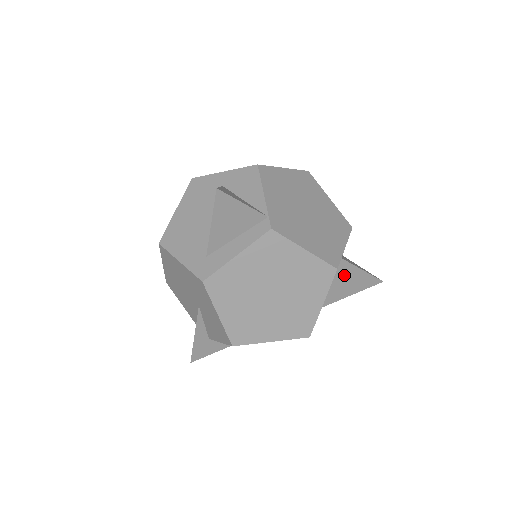
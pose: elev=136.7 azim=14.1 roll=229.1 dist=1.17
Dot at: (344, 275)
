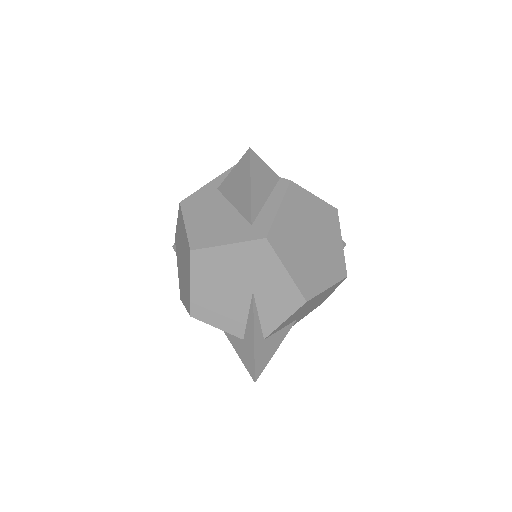
Dot at: occluded
